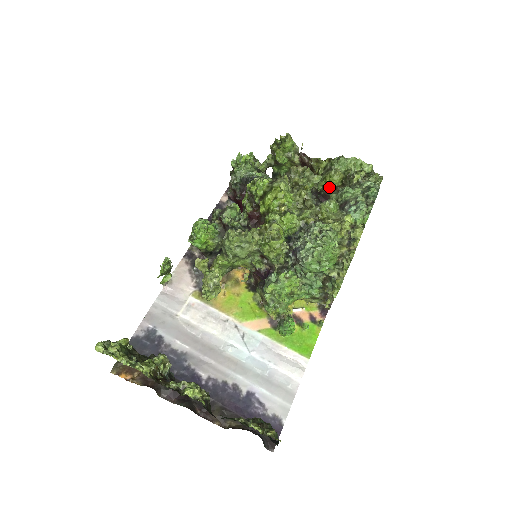
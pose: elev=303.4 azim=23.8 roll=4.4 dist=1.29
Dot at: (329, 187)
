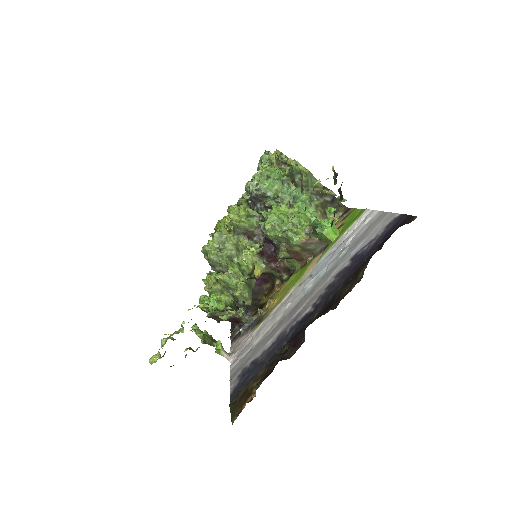
Dot at: occluded
